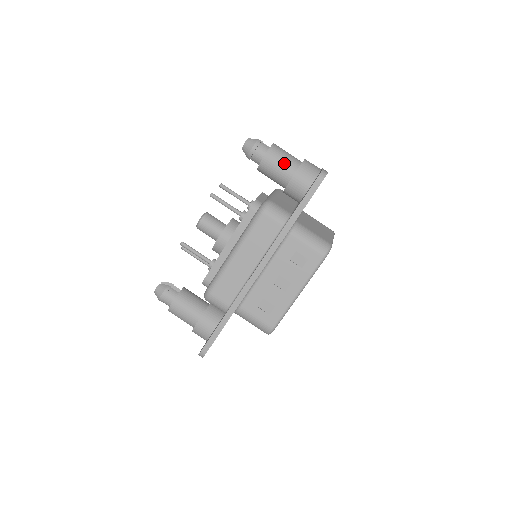
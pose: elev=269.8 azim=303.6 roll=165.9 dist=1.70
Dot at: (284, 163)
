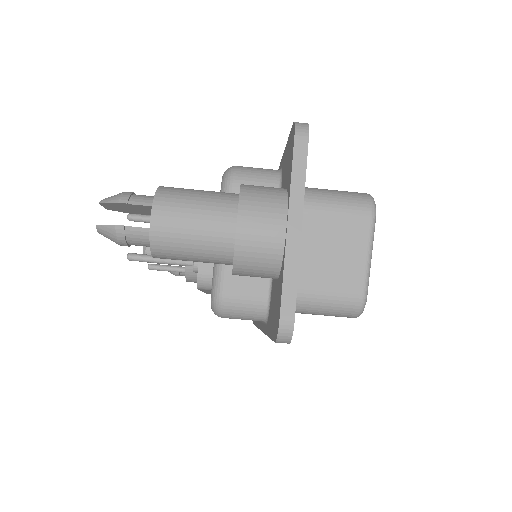
Dot at: (199, 258)
